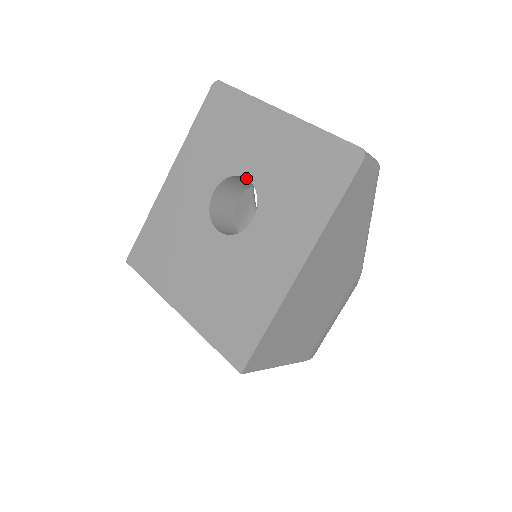
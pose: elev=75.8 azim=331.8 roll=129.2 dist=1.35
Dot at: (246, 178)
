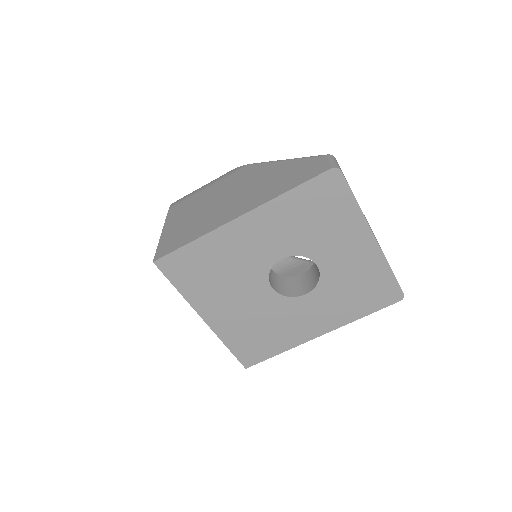
Dot at: (317, 266)
